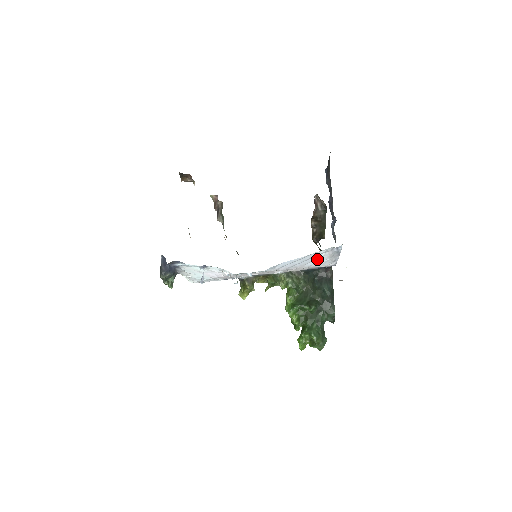
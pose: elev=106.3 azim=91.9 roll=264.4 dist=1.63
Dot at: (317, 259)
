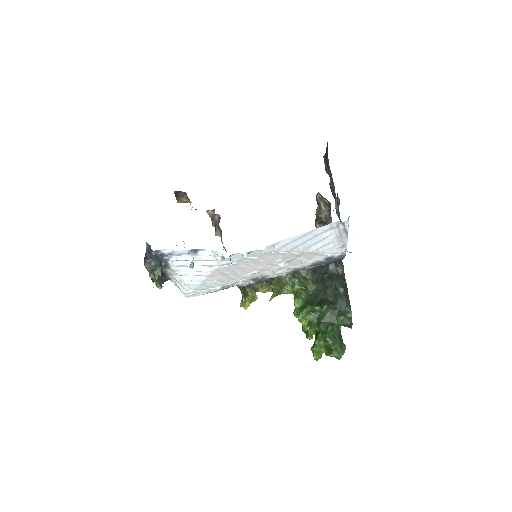
Dot at: (322, 240)
